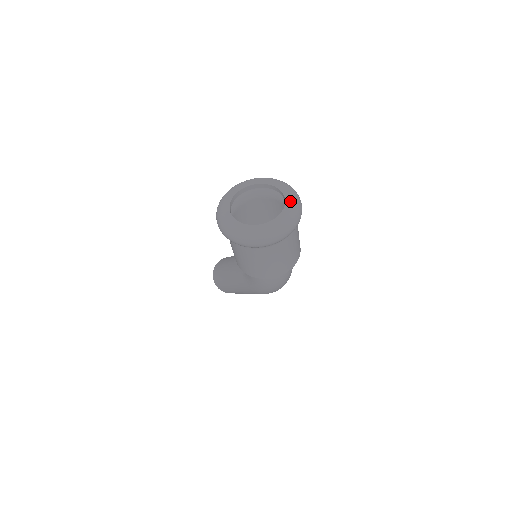
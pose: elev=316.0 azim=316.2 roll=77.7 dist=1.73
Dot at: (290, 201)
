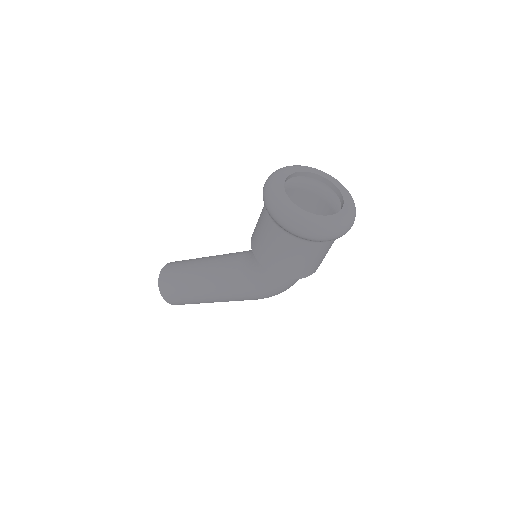
Dot at: (345, 192)
